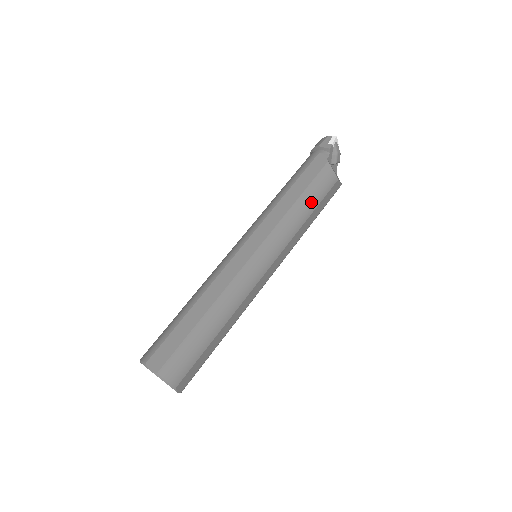
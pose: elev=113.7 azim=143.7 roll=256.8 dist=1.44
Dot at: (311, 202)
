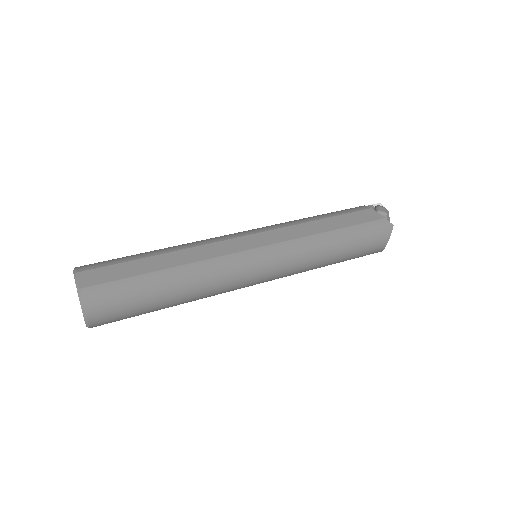
Dot at: (326, 214)
